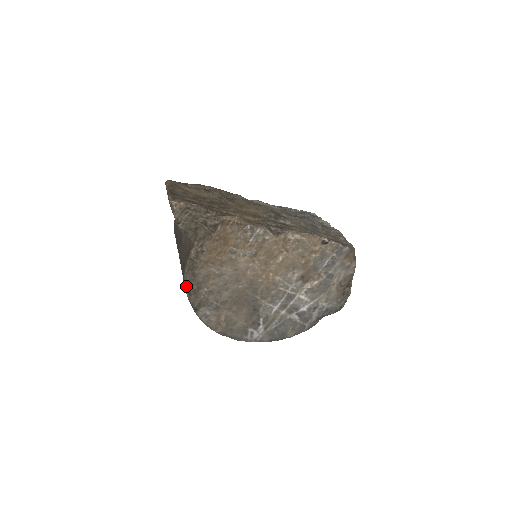
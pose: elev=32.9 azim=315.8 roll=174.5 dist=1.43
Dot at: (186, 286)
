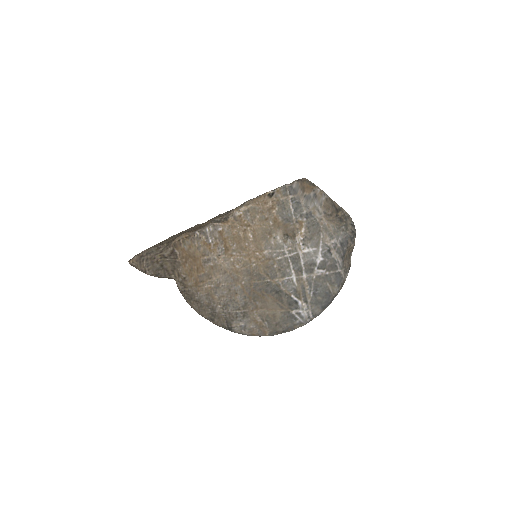
Dot at: (202, 315)
